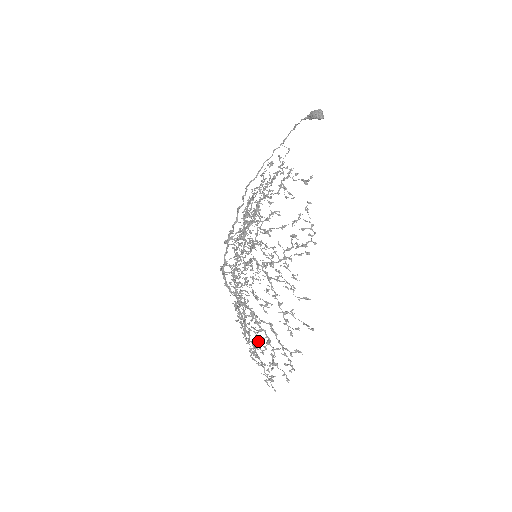
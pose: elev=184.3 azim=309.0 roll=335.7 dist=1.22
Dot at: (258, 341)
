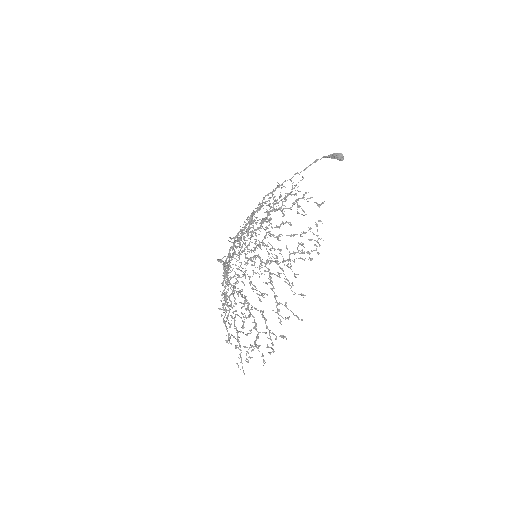
Dot at: (243, 326)
